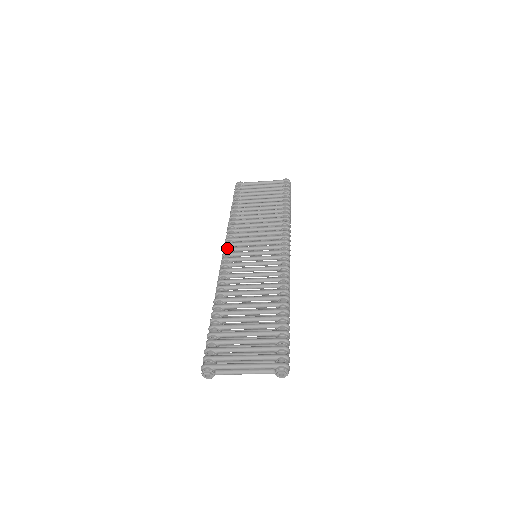
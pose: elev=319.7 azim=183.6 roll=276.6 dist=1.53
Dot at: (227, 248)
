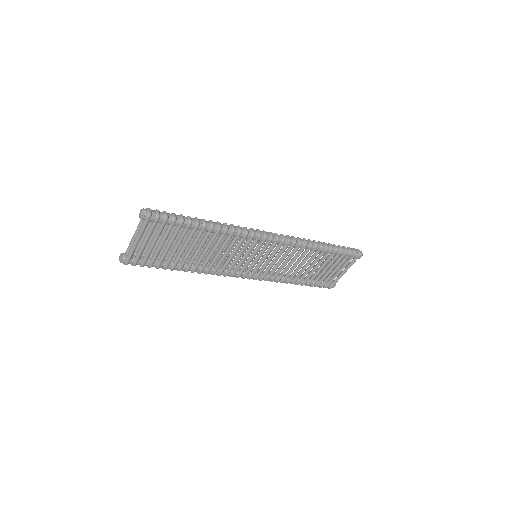
Dot at: occluded
